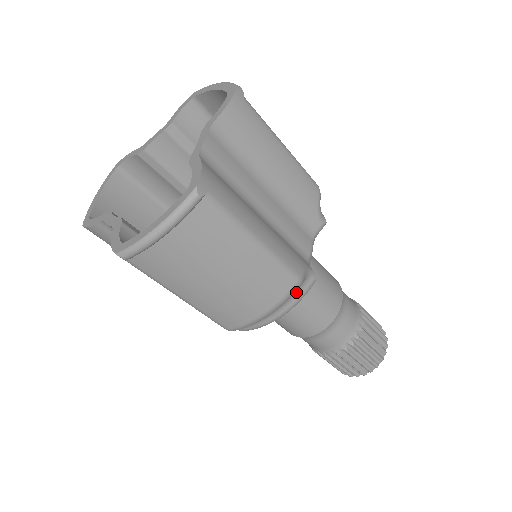
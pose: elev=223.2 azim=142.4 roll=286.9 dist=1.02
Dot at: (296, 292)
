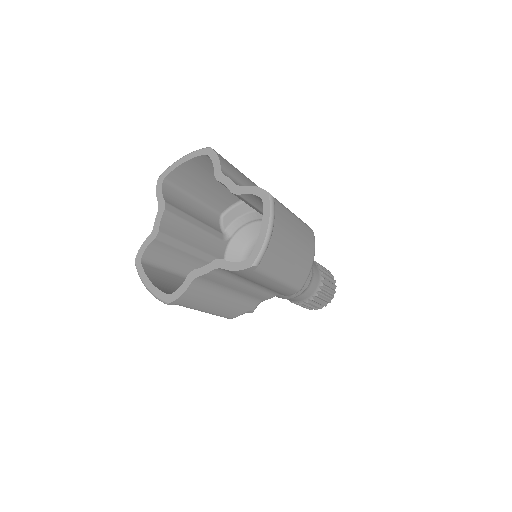
Dot at: occluded
